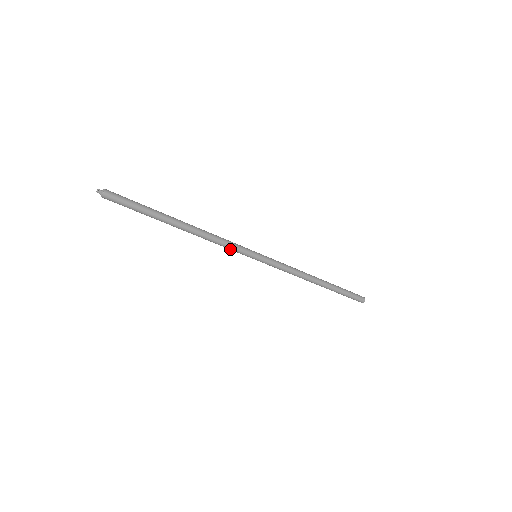
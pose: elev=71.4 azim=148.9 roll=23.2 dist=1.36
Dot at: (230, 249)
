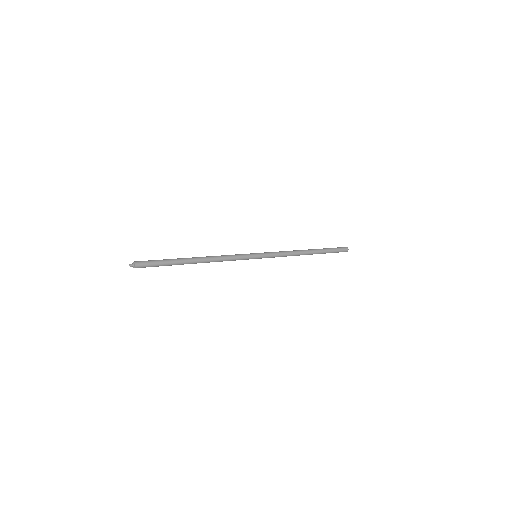
Dot at: (237, 259)
